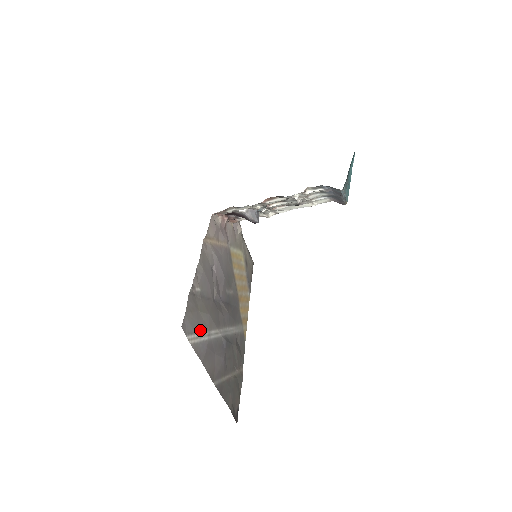
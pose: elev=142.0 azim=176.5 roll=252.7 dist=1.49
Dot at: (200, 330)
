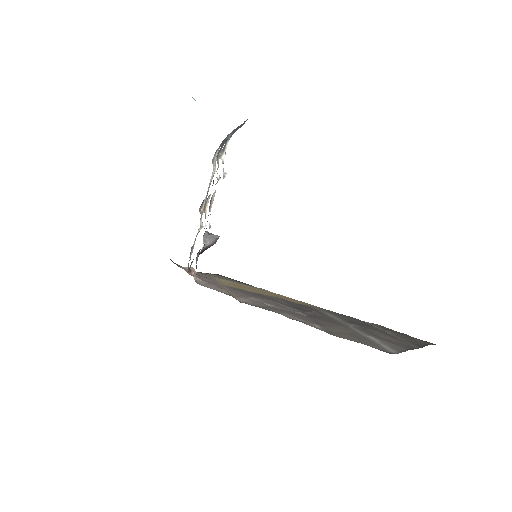
Dot at: (369, 340)
